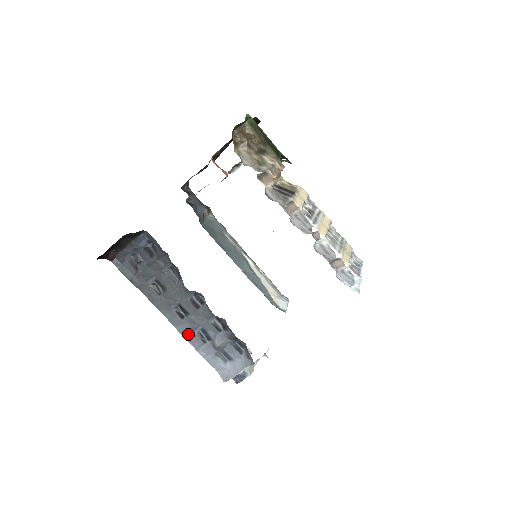
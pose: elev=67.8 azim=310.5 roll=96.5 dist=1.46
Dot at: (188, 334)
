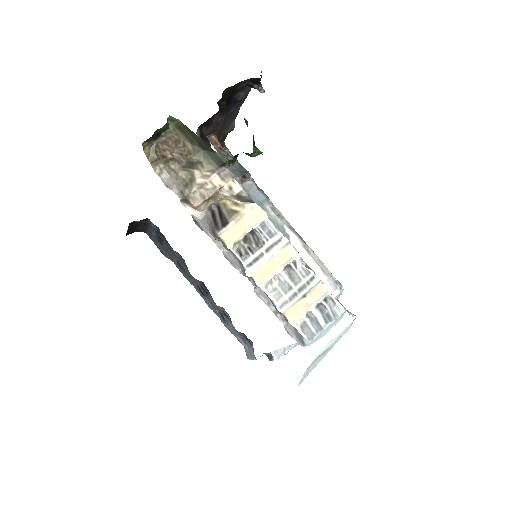
Dot at: (213, 309)
